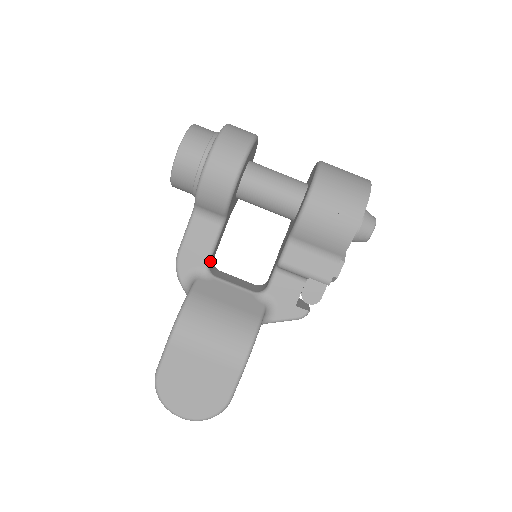
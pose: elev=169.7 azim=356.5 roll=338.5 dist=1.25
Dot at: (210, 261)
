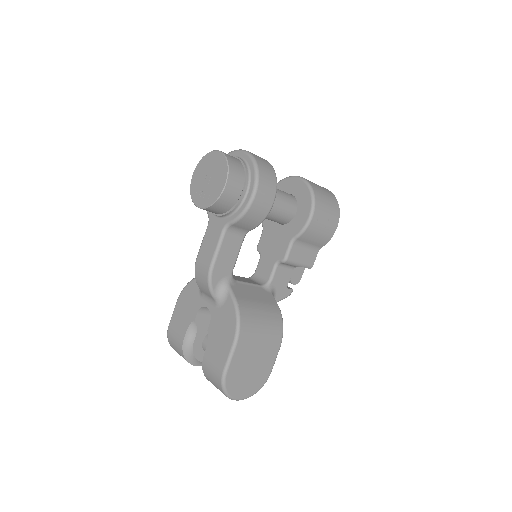
Dot at: (232, 269)
